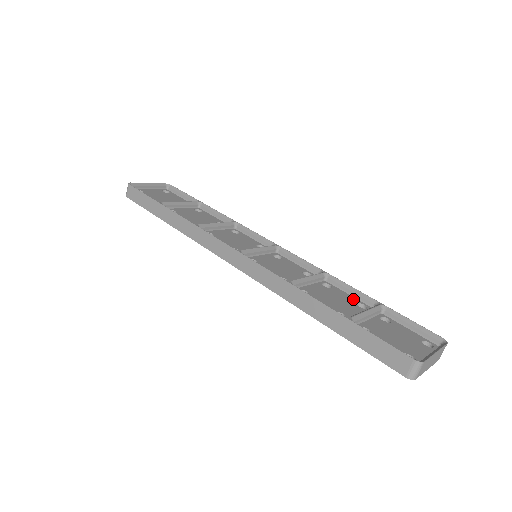
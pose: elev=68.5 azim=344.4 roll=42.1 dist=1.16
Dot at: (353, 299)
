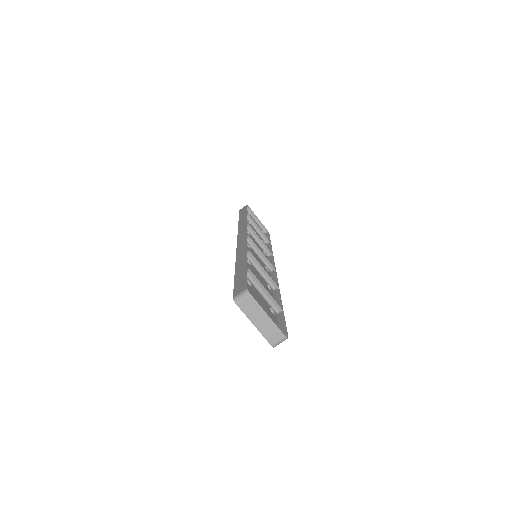
Dot at: occluded
